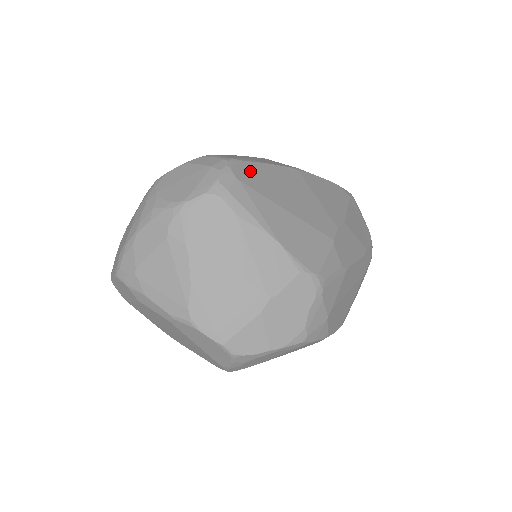
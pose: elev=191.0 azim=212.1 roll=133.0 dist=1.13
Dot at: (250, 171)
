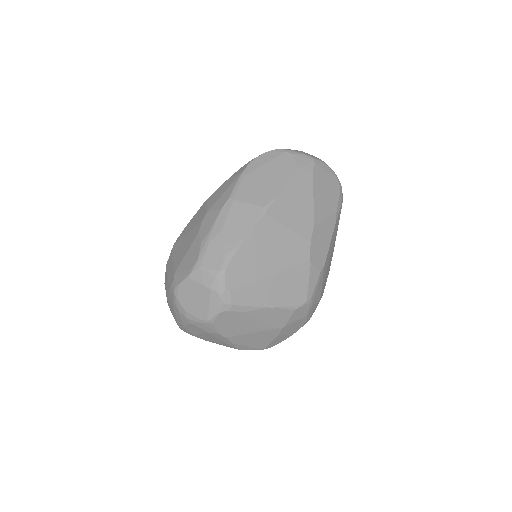
Dot at: (236, 270)
